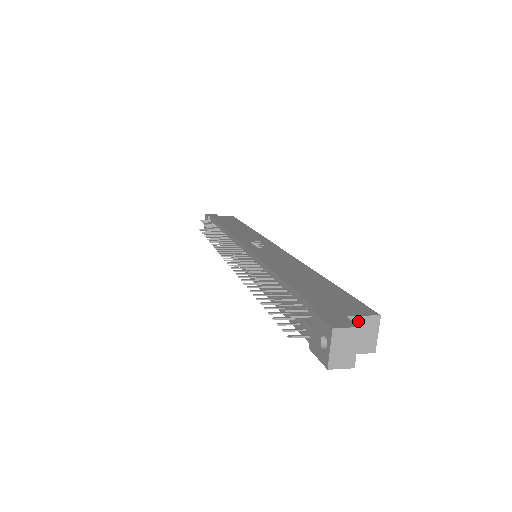
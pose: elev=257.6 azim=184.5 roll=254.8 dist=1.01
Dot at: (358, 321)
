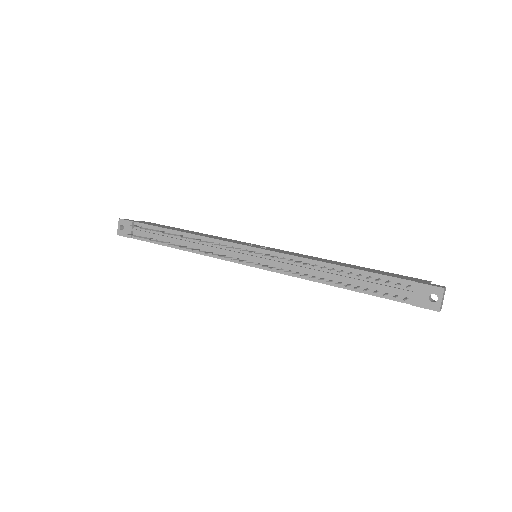
Dot at: occluded
